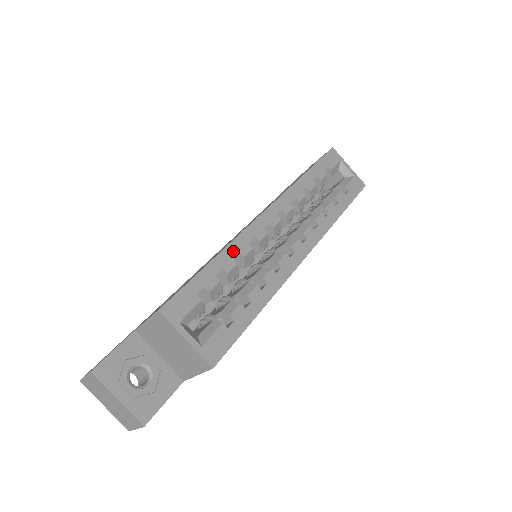
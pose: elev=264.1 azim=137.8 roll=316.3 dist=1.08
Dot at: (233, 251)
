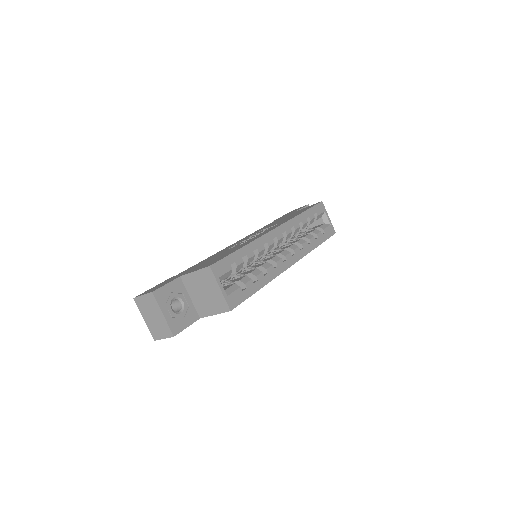
Dot at: (254, 246)
